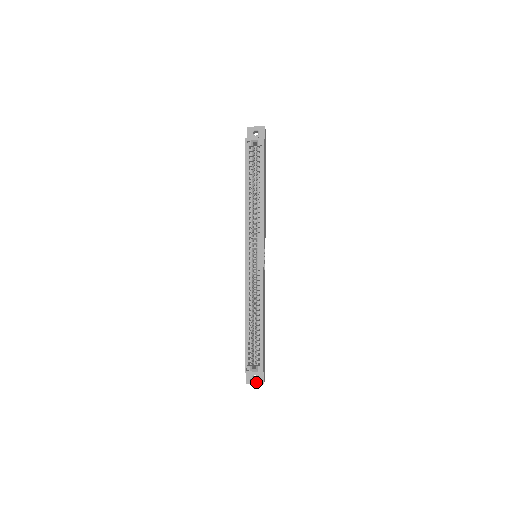
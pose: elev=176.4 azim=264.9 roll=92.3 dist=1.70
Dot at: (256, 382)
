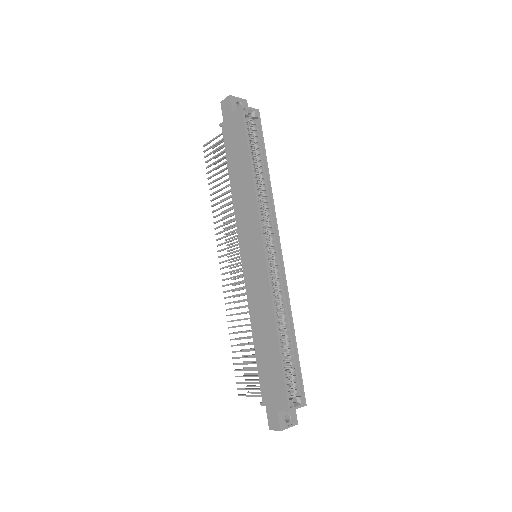
Dot at: (290, 424)
